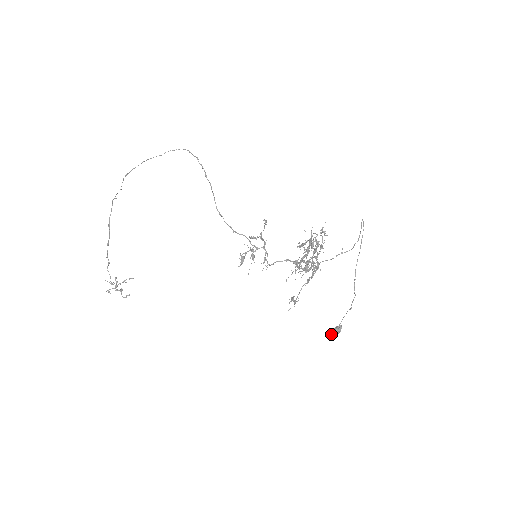
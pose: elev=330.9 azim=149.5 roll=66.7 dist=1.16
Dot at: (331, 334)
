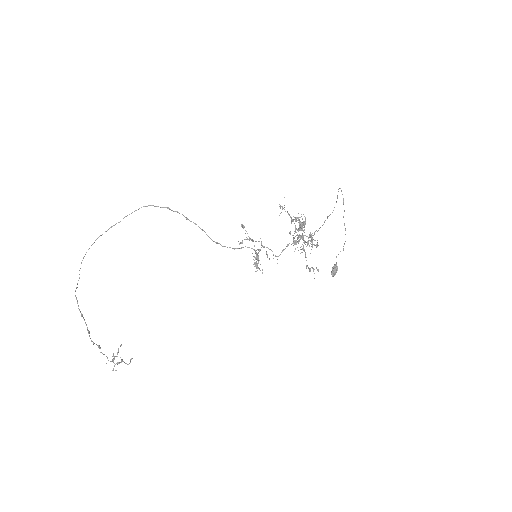
Dot at: (334, 274)
